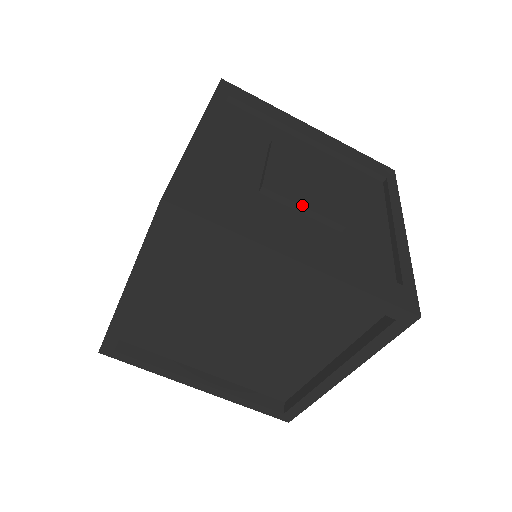
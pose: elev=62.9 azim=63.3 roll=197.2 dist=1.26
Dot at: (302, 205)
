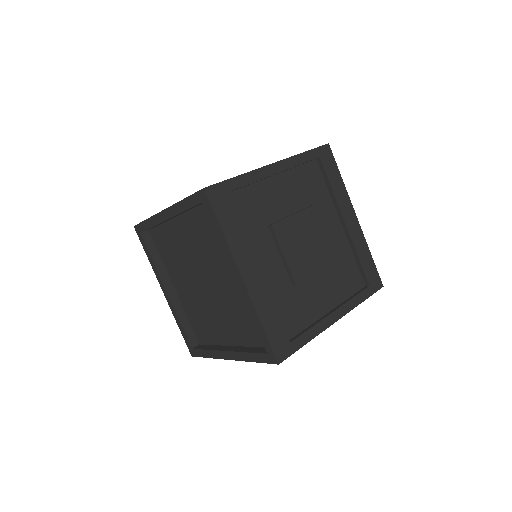
Dot at: (284, 253)
